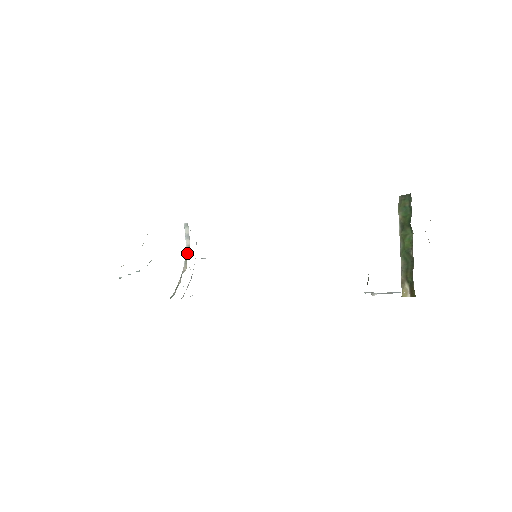
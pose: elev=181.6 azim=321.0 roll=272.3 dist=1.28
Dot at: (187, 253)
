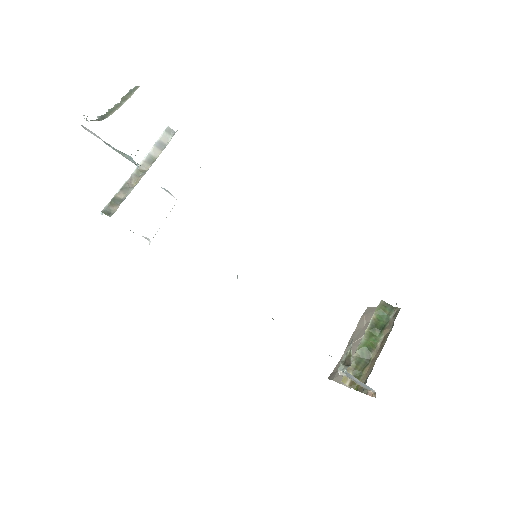
Dot at: (145, 164)
